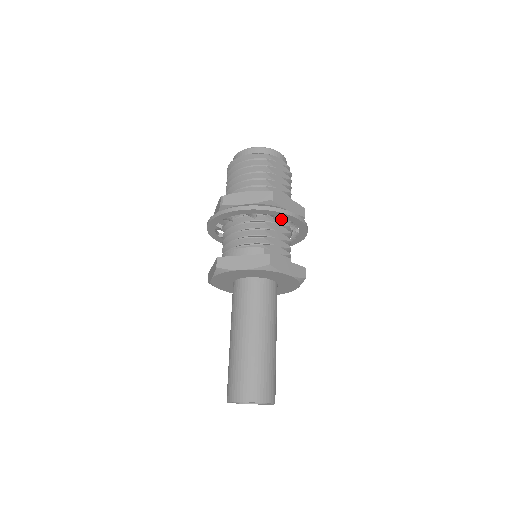
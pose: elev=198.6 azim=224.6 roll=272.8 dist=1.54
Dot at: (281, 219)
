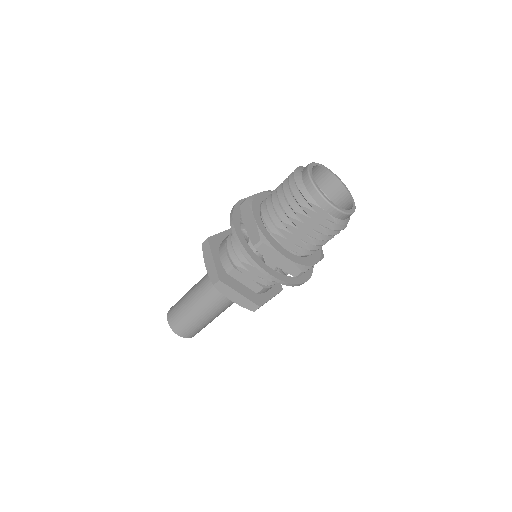
Dot at: occluded
